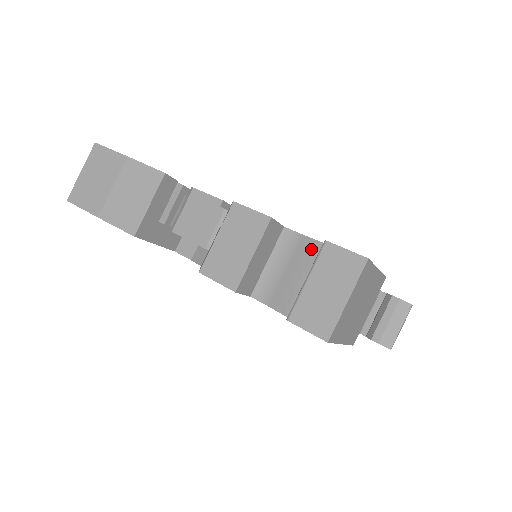
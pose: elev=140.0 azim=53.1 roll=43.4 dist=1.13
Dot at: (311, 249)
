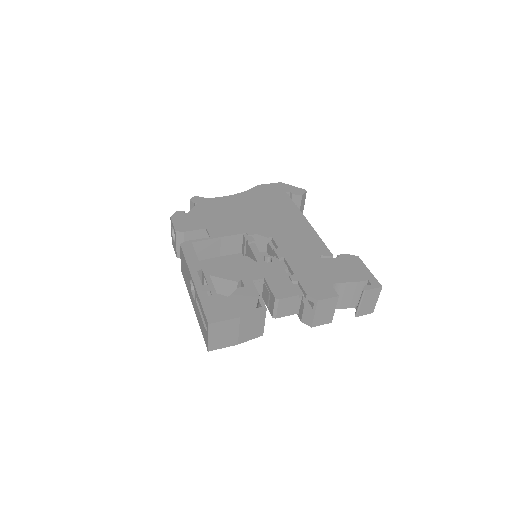
Dot at: (348, 286)
